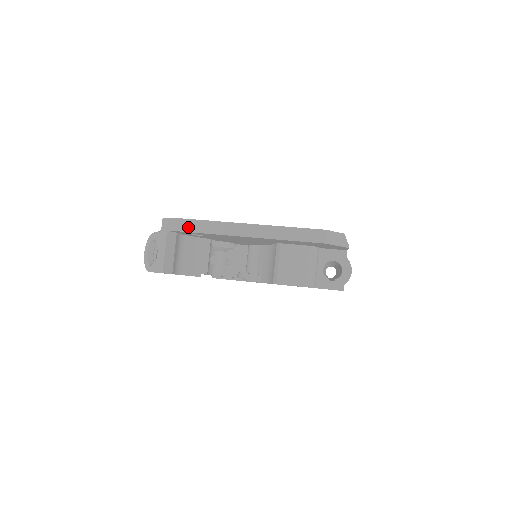
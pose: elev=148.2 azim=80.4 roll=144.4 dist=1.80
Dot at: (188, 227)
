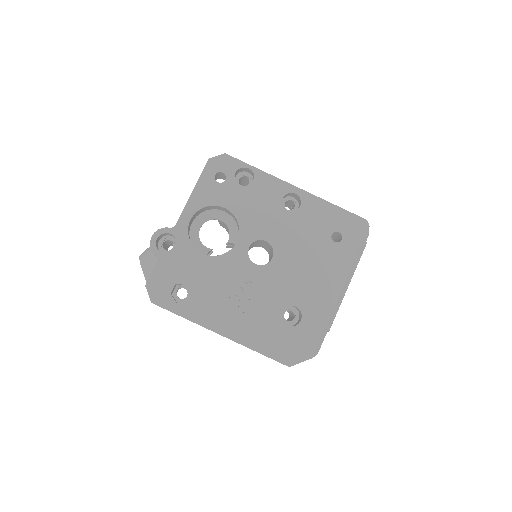
Dot at: occluded
